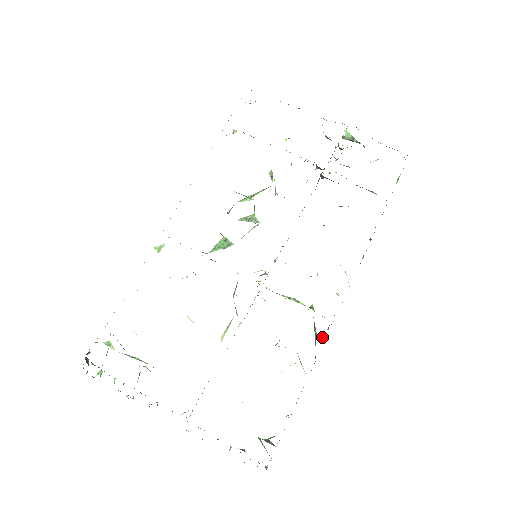
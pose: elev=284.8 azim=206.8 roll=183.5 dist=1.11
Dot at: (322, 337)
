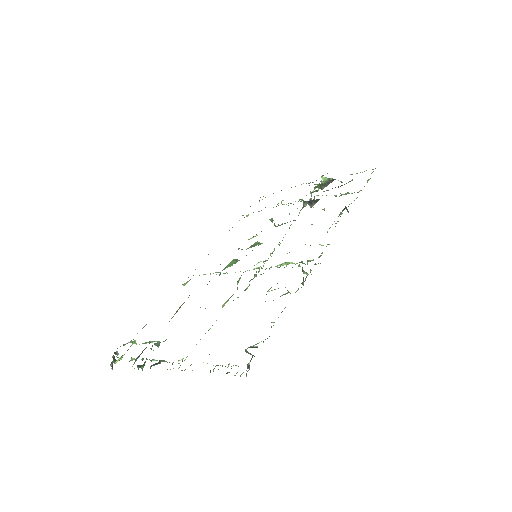
Dot at: occluded
